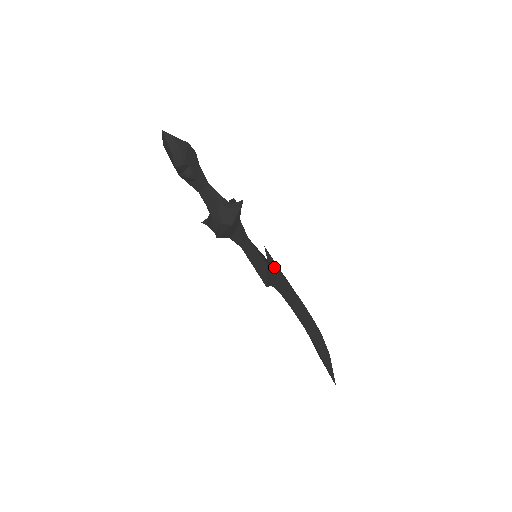
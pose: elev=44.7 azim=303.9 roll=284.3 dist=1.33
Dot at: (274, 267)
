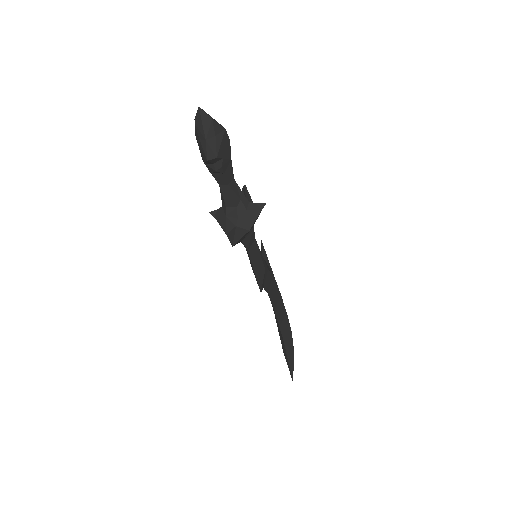
Dot at: (268, 266)
